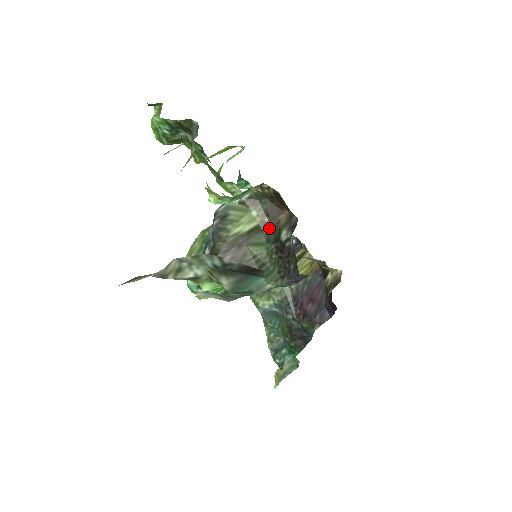
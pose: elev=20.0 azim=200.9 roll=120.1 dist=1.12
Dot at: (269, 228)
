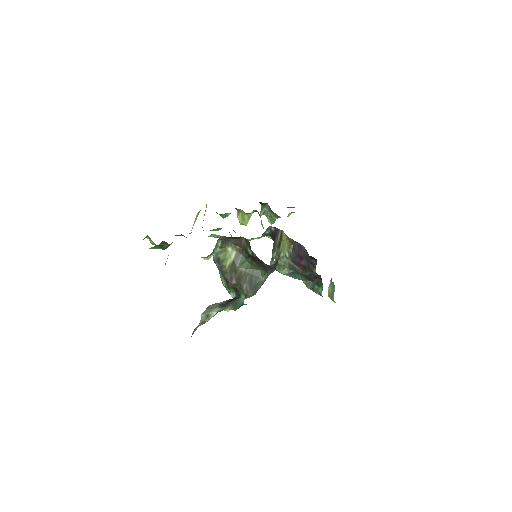
Dot at: (242, 250)
